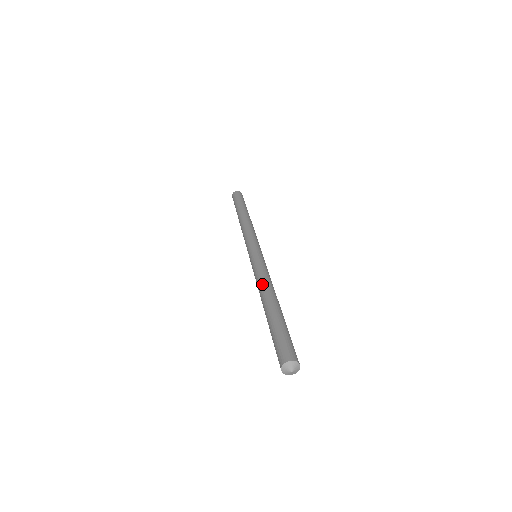
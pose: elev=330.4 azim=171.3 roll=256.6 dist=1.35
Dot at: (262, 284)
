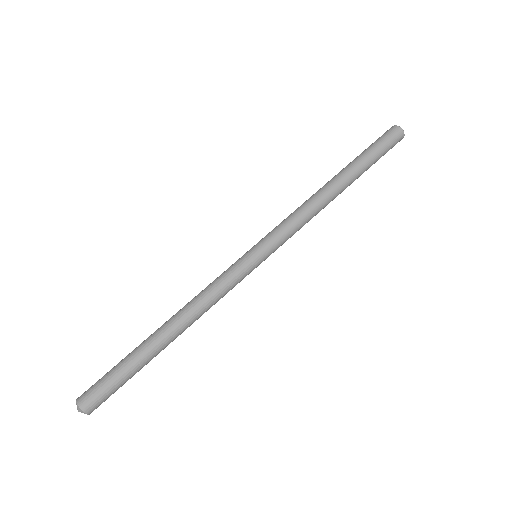
Dot at: (194, 307)
